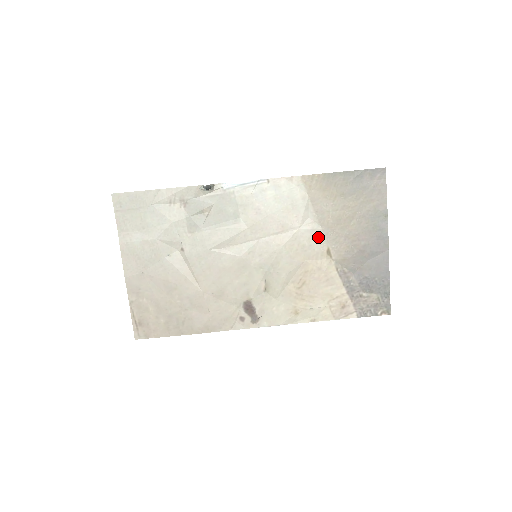
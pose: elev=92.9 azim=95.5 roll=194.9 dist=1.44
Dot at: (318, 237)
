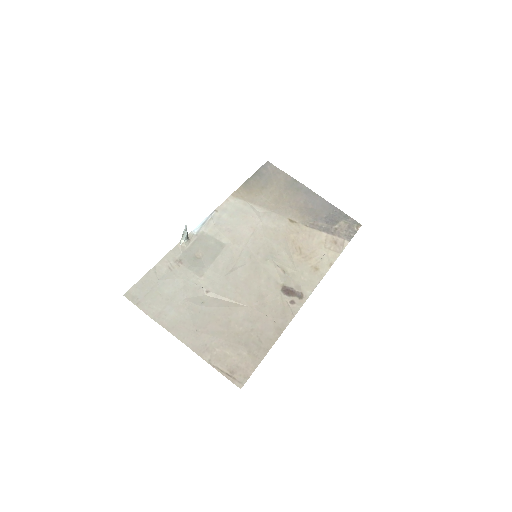
Dot at: (277, 218)
